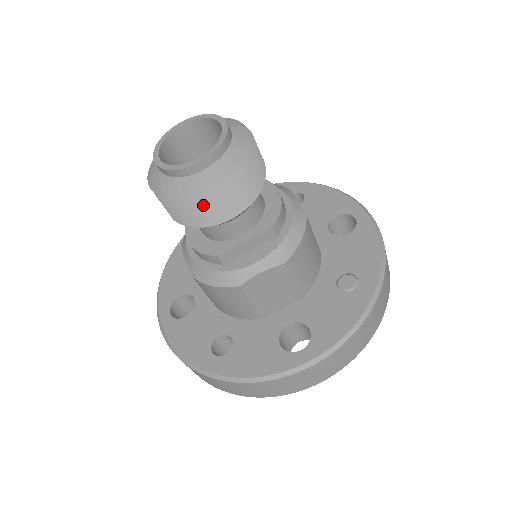
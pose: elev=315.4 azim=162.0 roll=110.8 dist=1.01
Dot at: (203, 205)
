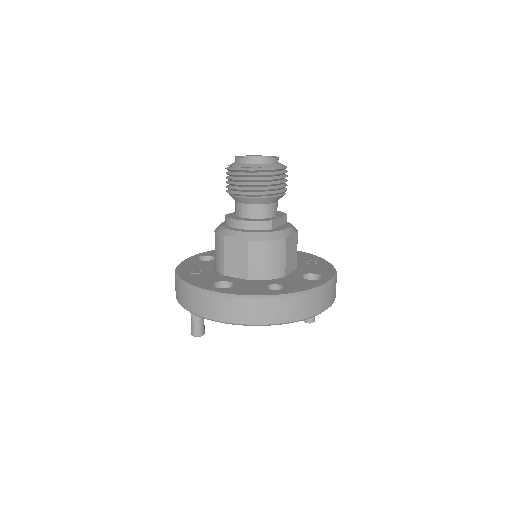
Dot at: (279, 178)
